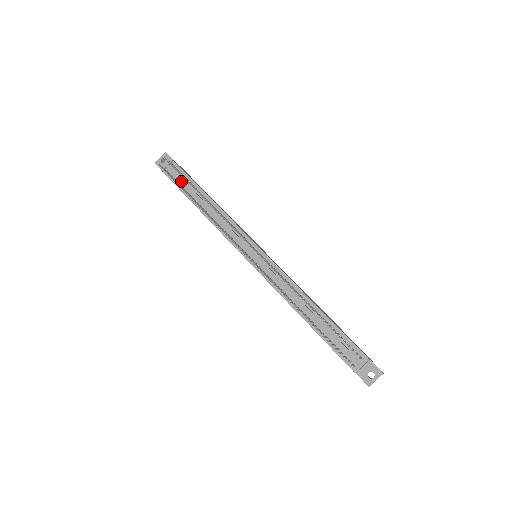
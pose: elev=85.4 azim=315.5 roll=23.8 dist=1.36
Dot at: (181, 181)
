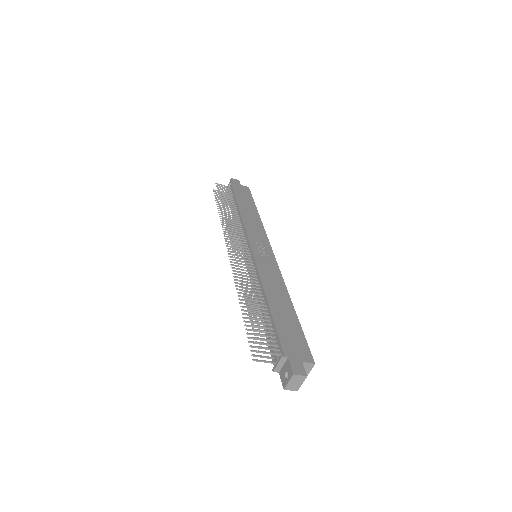
Dot at: occluded
